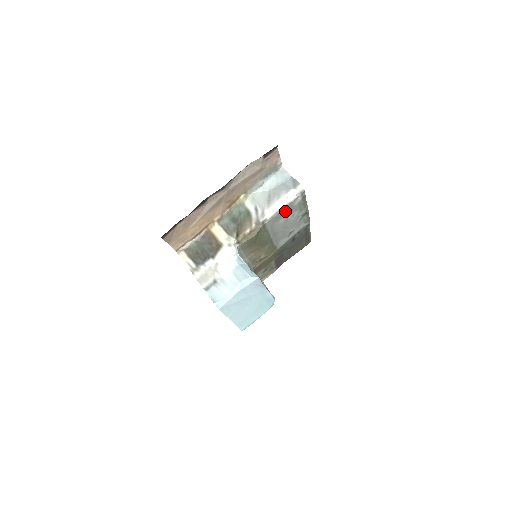
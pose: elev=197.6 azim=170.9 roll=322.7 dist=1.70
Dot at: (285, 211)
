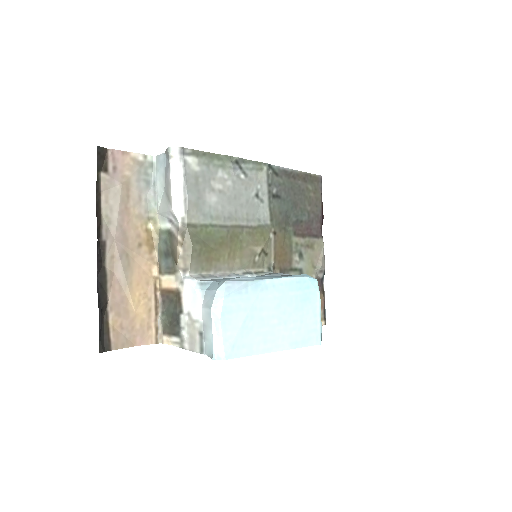
Dot at: (196, 188)
